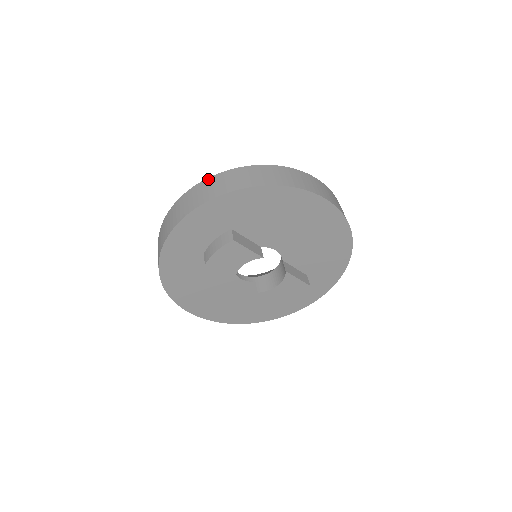
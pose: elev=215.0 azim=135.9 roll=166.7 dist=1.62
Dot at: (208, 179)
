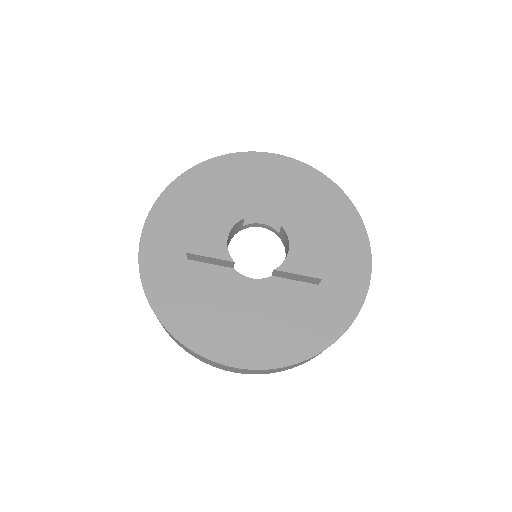
Dot at: occluded
